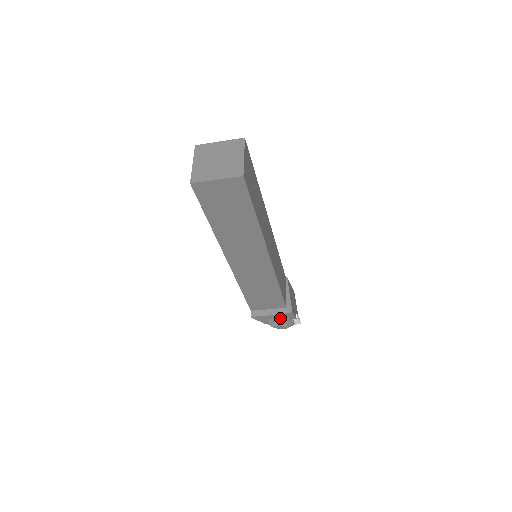
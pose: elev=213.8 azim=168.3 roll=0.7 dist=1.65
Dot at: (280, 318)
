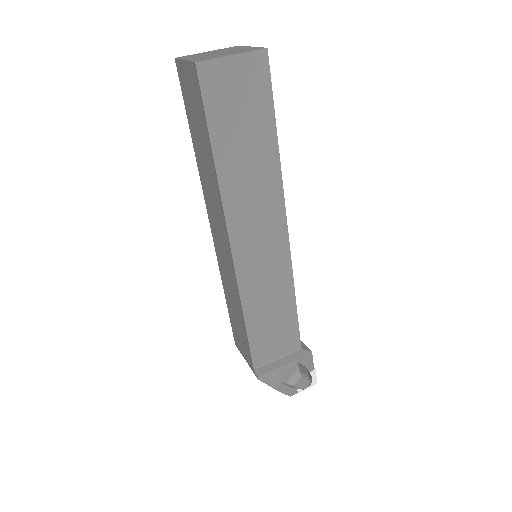
Dot at: (298, 365)
